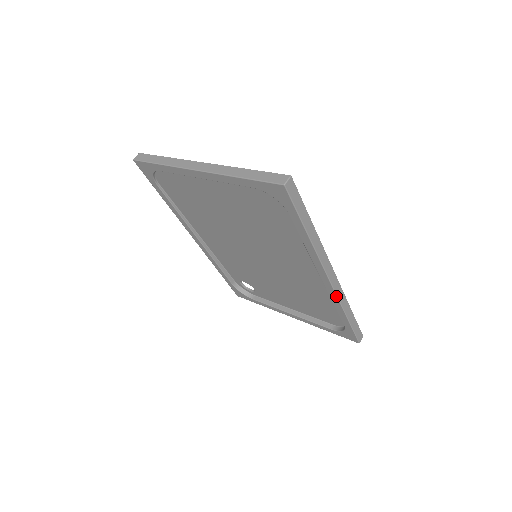
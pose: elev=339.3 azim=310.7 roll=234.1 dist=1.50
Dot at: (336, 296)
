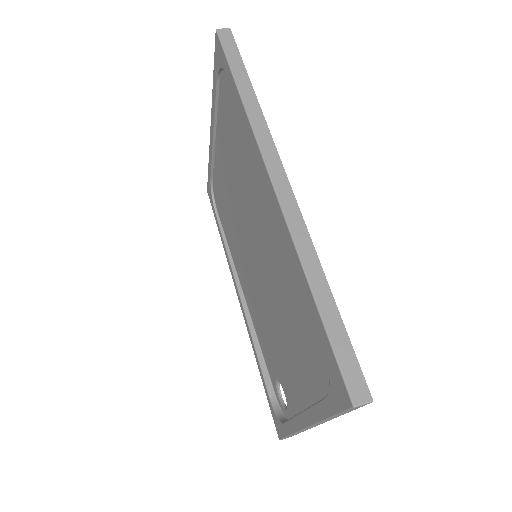
Dot at: (285, 220)
